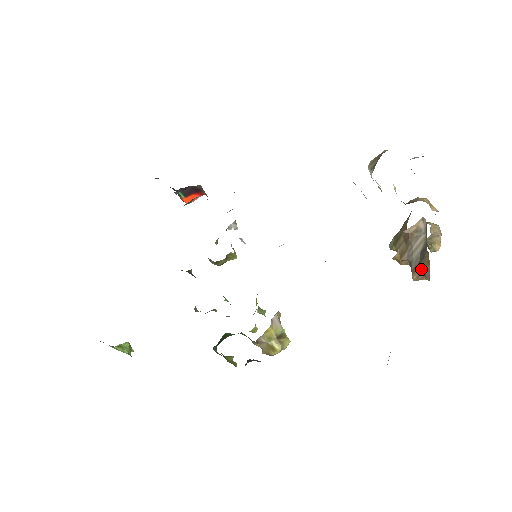
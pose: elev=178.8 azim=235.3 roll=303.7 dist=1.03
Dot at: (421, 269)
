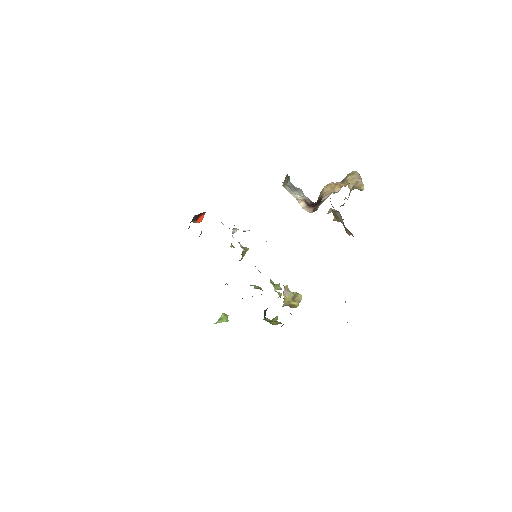
Dot at: (348, 231)
